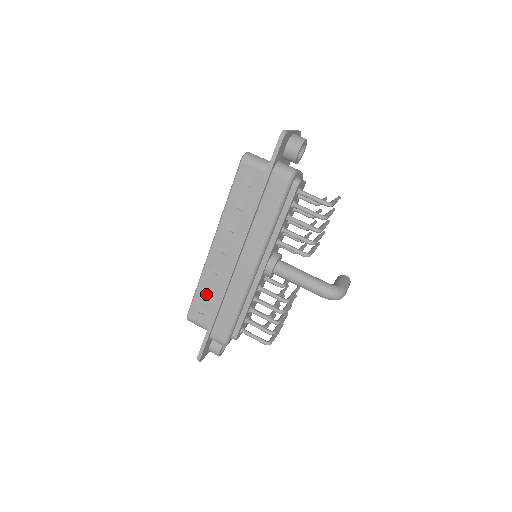
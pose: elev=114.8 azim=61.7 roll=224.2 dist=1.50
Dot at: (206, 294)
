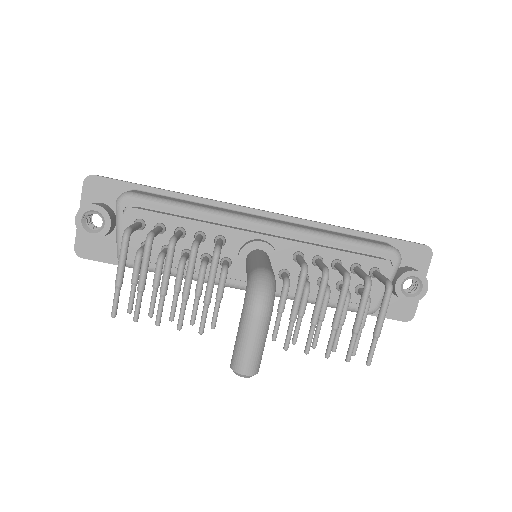
Dot at: occluded
